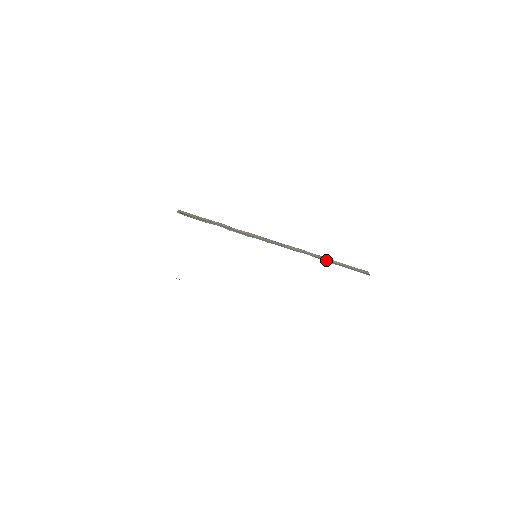
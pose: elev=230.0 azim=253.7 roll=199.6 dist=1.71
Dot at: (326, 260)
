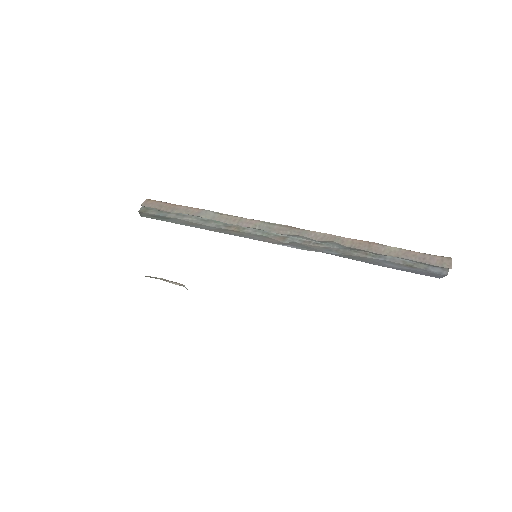
Dot at: (365, 253)
